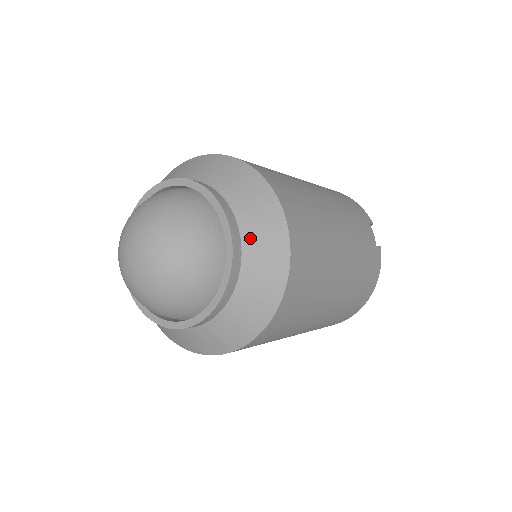
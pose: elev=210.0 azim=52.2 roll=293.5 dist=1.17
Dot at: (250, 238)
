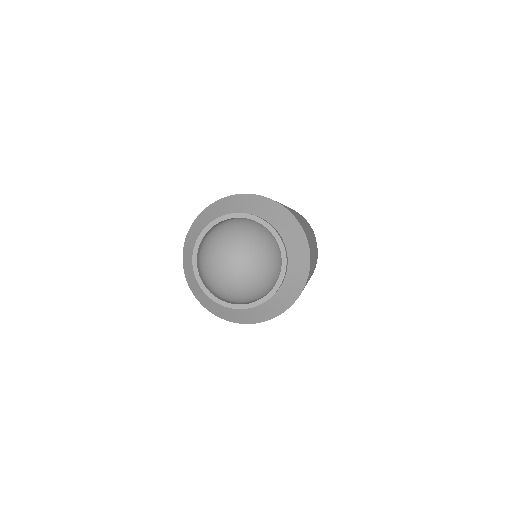
Dot at: (292, 261)
